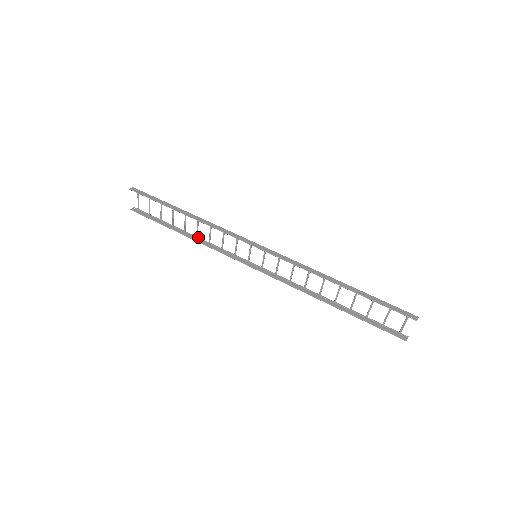
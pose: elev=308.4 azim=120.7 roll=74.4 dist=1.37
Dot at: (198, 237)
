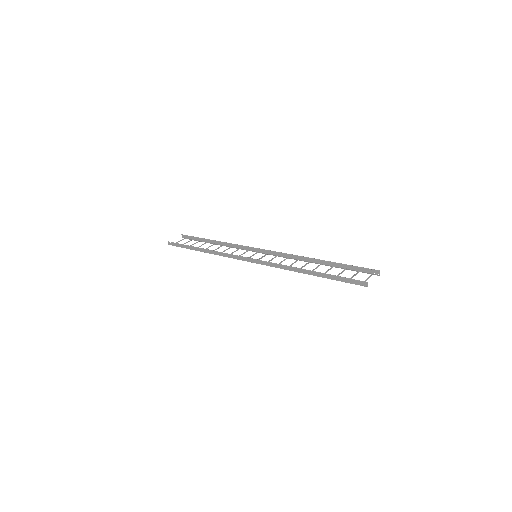
Dot at: (211, 253)
